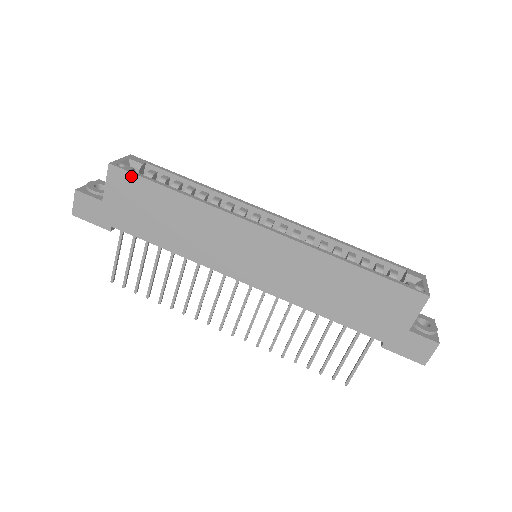
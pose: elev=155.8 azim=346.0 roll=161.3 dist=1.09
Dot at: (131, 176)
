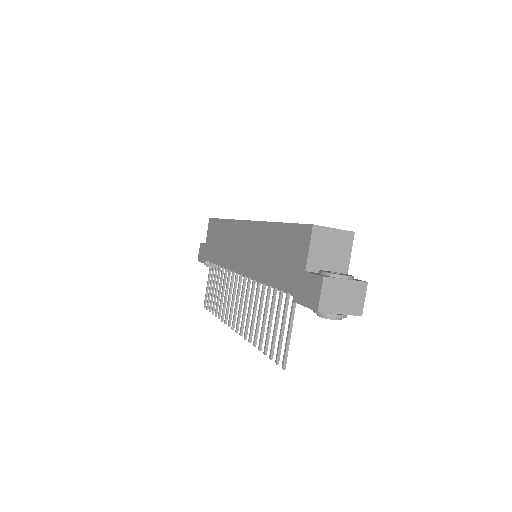
Dot at: (214, 221)
